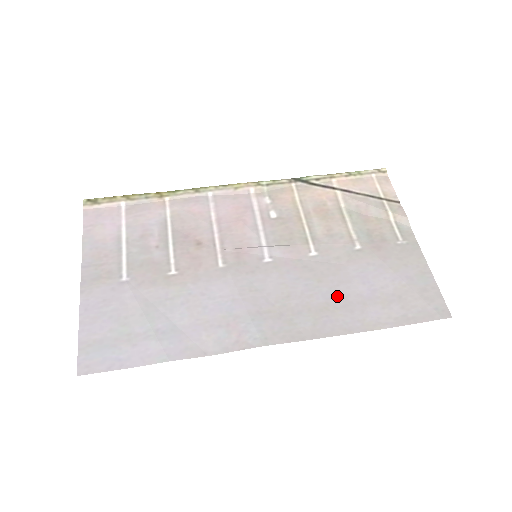
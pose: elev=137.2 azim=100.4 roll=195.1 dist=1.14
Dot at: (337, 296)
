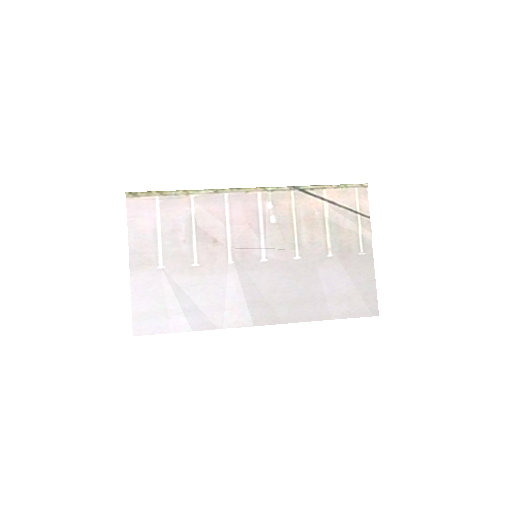
Dot at: (307, 293)
